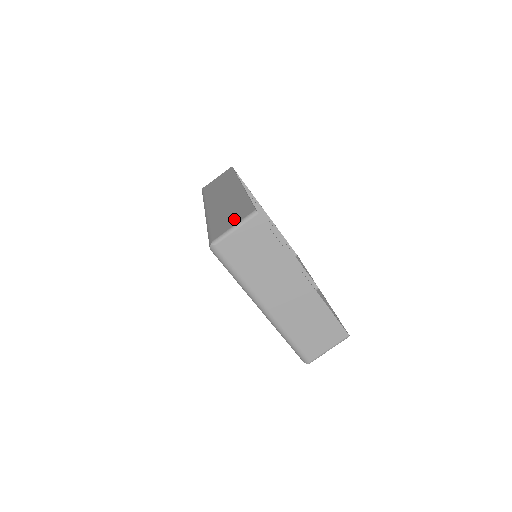
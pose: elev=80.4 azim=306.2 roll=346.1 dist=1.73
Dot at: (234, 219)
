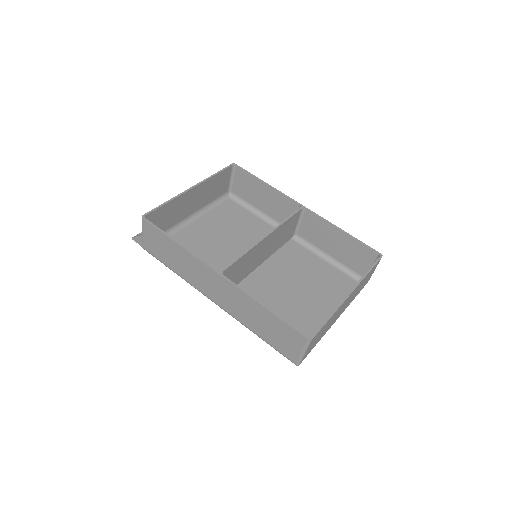
Dot at: (290, 343)
